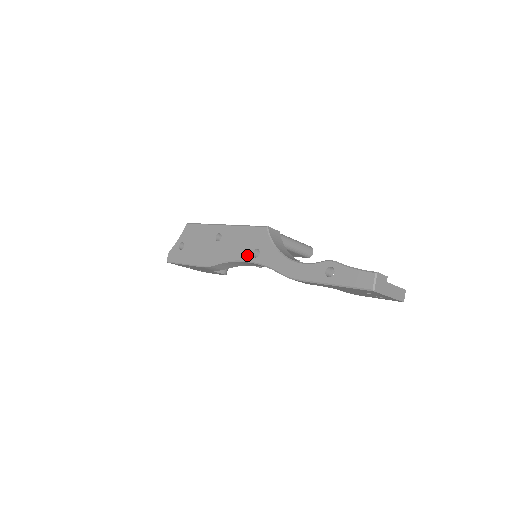
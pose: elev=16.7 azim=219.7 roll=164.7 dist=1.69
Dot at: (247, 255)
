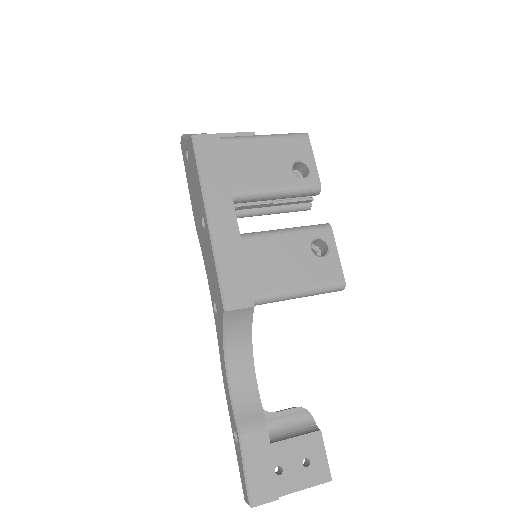
Dot at: (211, 293)
